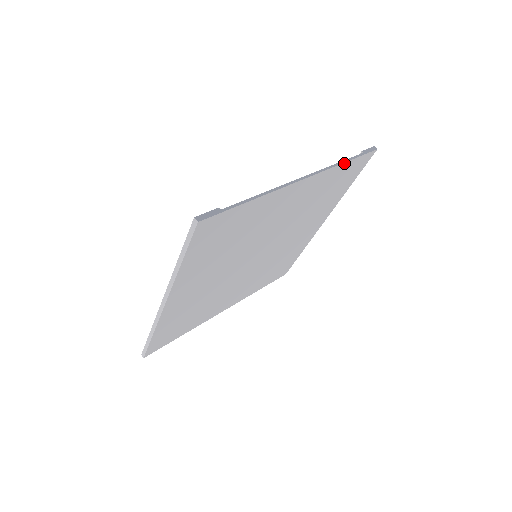
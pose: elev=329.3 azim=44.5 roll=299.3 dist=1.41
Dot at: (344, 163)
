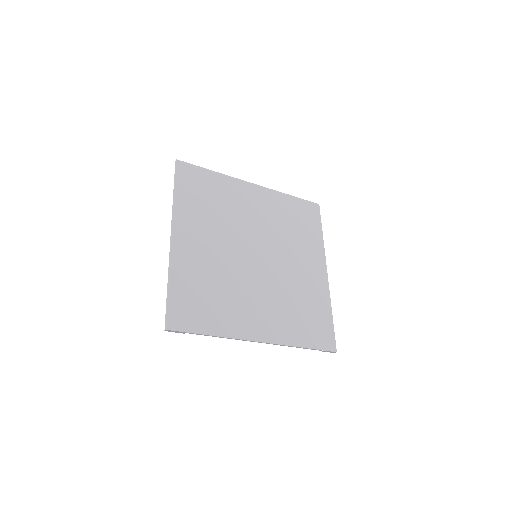
Dot at: (289, 196)
